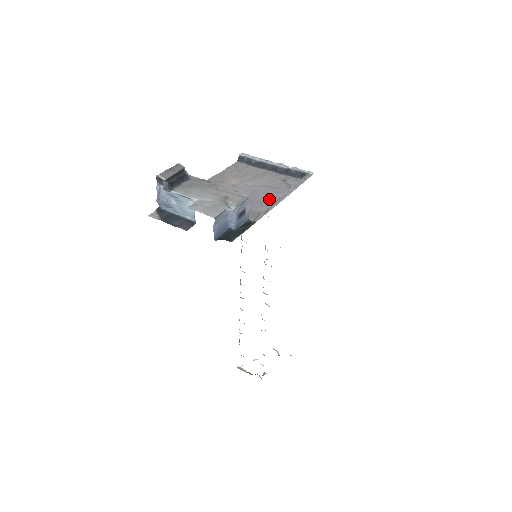
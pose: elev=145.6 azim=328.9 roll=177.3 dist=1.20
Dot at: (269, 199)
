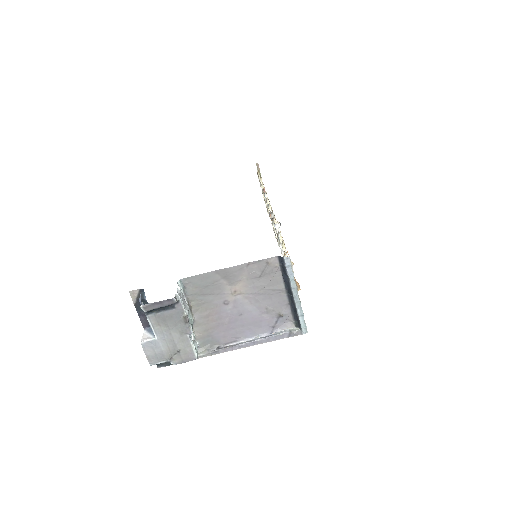
Dot at: (238, 332)
